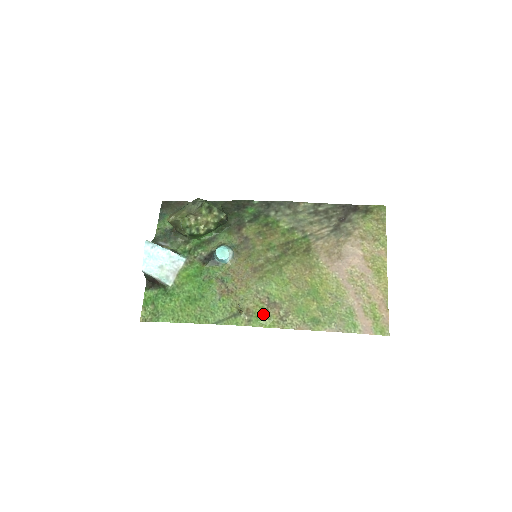
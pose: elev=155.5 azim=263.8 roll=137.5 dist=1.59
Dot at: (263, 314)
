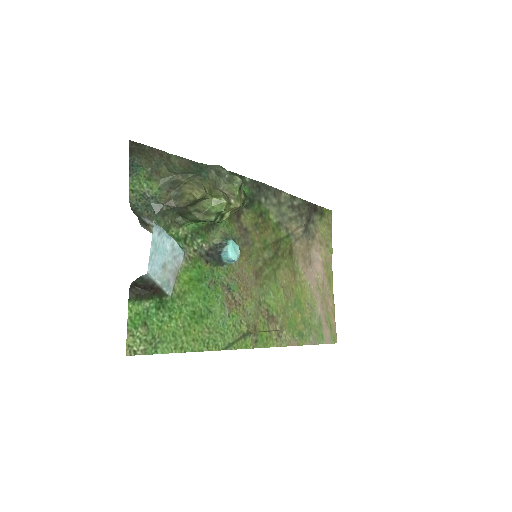
Dot at: occluded
